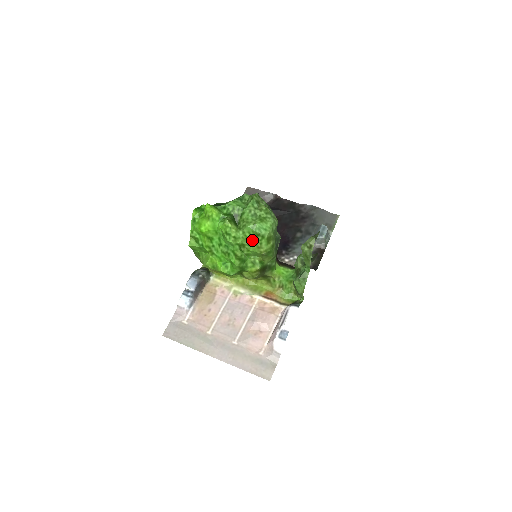
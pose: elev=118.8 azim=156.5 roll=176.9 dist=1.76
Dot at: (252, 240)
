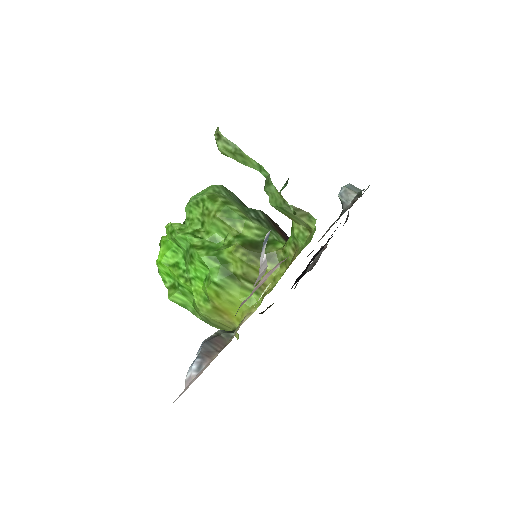
Dot at: (200, 217)
